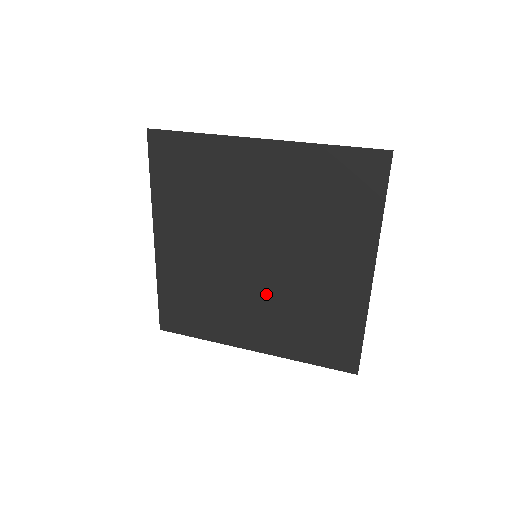
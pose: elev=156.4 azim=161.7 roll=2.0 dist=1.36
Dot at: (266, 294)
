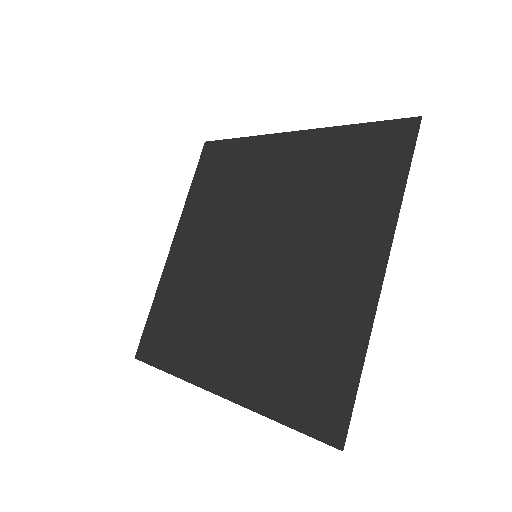
Dot at: (253, 306)
